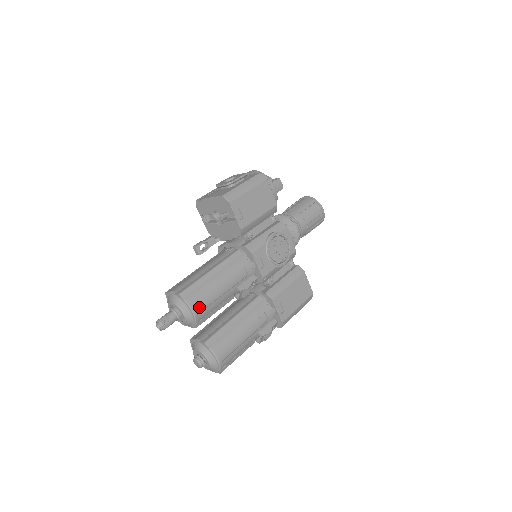
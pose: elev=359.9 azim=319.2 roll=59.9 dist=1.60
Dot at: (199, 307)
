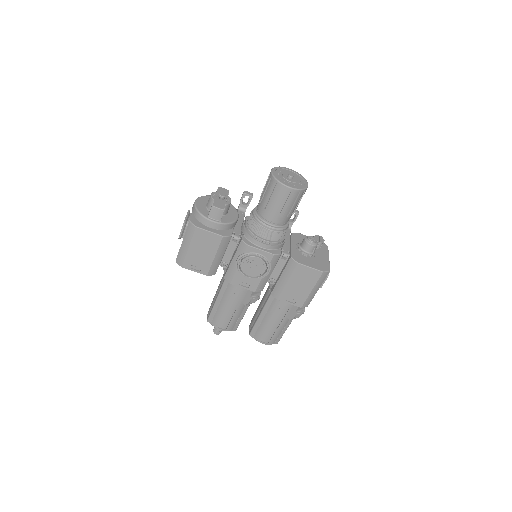
Dot at: (223, 325)
